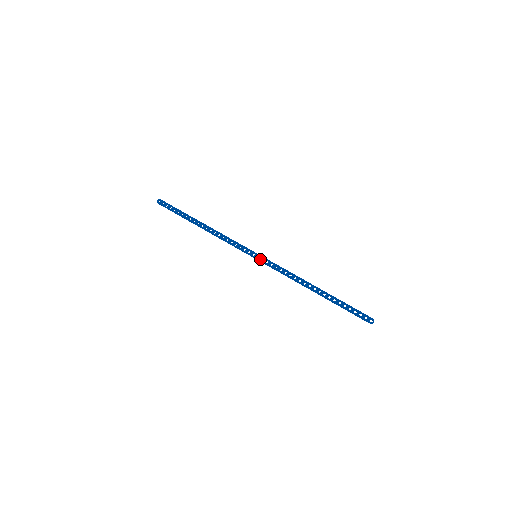
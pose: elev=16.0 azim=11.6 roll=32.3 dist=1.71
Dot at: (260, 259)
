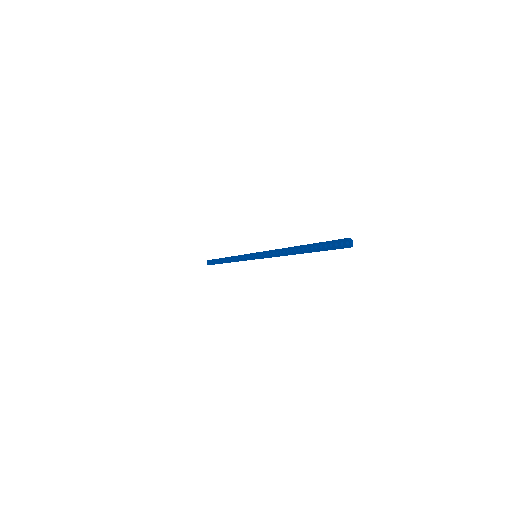
Dot at: (258, 257)
